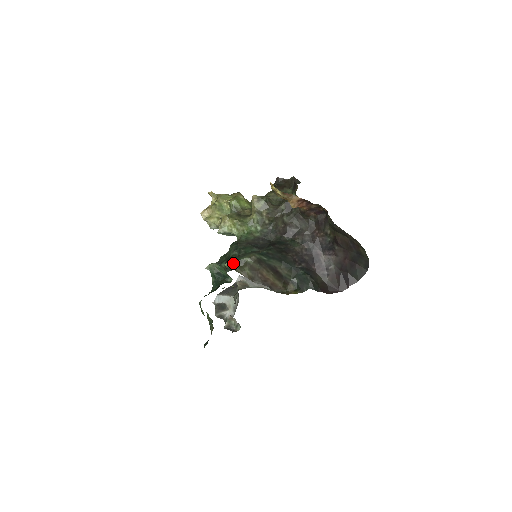
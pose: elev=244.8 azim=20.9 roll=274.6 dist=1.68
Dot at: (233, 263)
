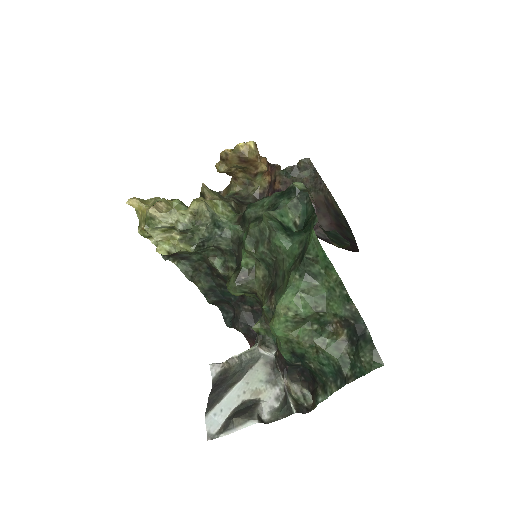
Dot at: (301, 183)
